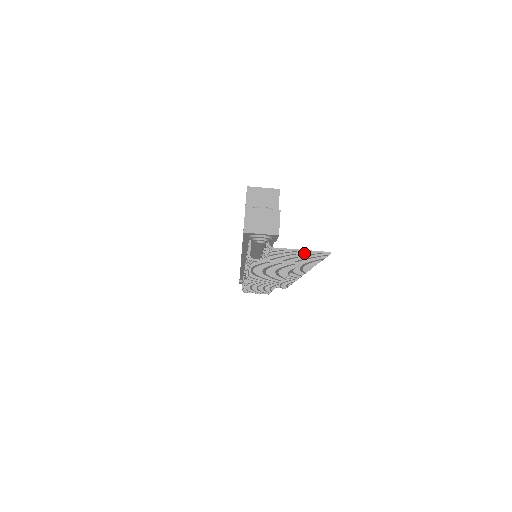
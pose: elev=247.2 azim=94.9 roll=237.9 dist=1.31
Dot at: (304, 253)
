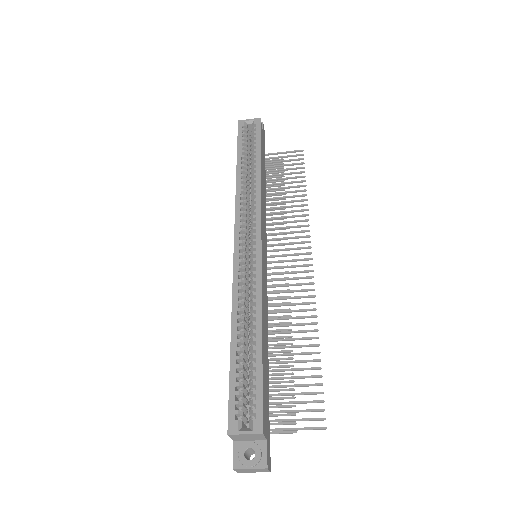
Dot at: occluded
